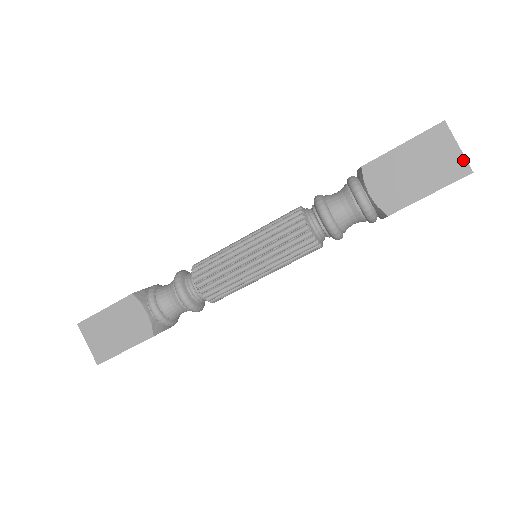
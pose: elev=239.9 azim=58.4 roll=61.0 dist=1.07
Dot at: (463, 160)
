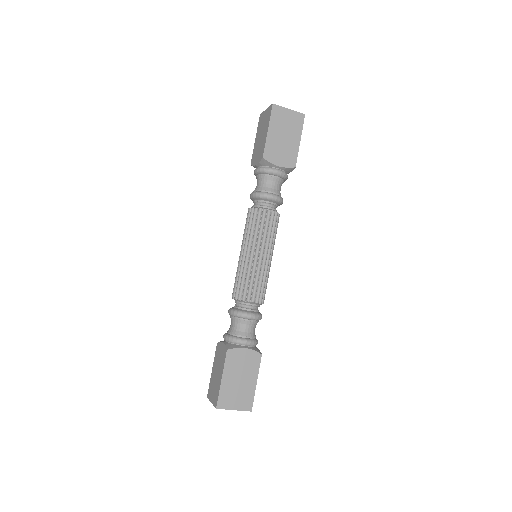
Dot at: (296, 113)
